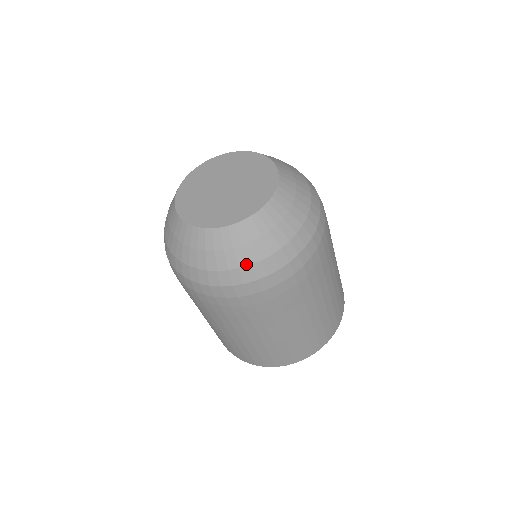
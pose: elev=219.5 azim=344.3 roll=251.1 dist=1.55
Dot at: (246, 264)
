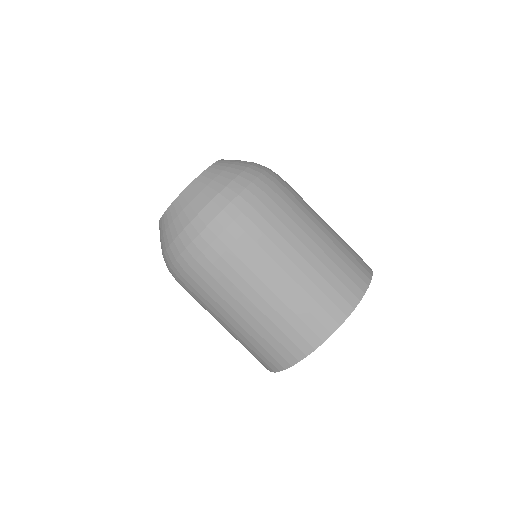
Dot at: (245, 168)
